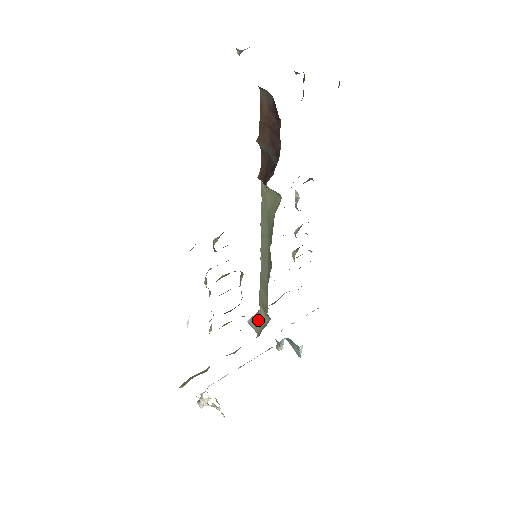
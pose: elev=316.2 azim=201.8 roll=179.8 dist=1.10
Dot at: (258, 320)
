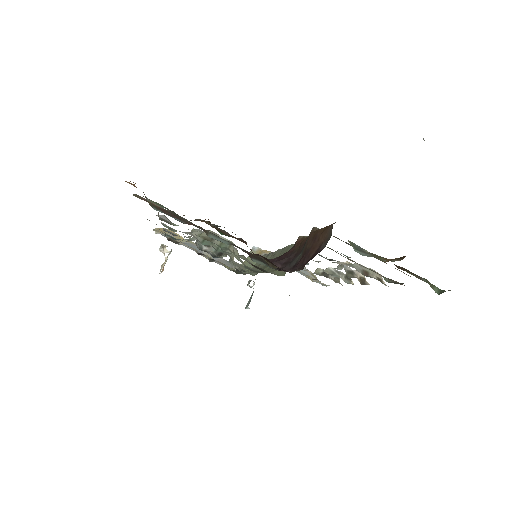
Dot at: occluded
